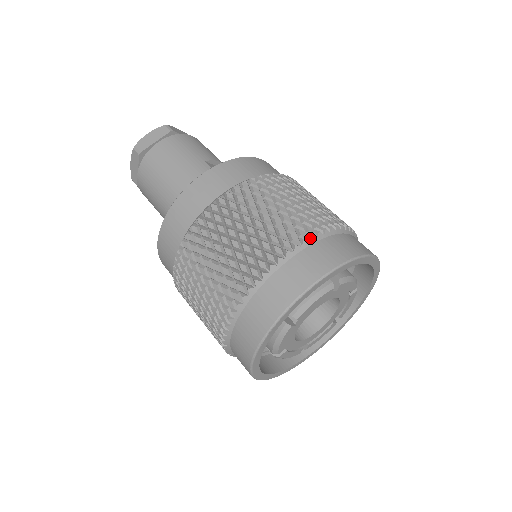
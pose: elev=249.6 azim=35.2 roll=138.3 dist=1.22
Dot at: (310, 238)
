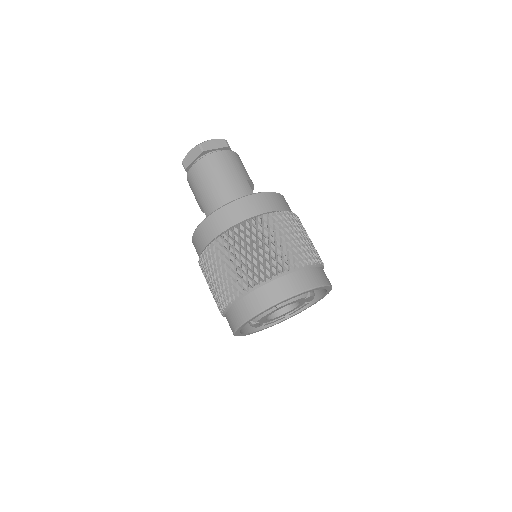
Dot at: (309, 264)
